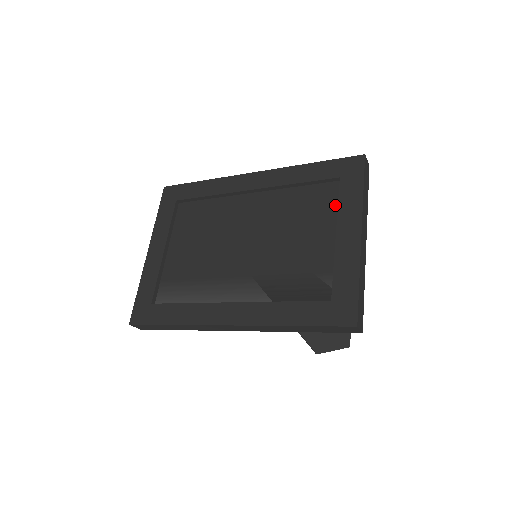
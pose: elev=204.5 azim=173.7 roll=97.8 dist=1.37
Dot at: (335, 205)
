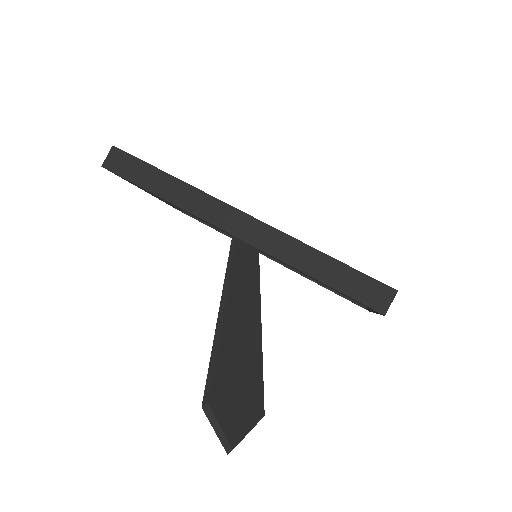
Dot at: occluded
